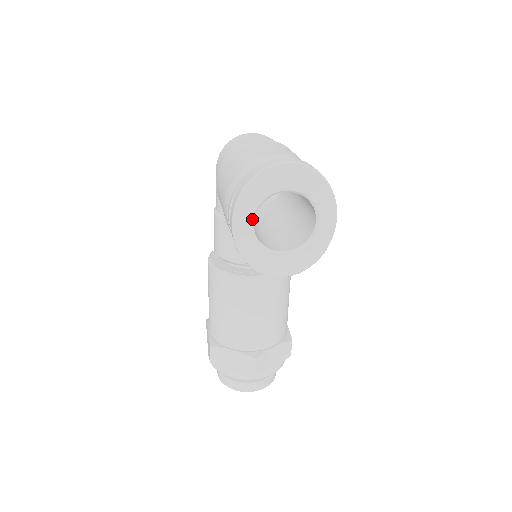
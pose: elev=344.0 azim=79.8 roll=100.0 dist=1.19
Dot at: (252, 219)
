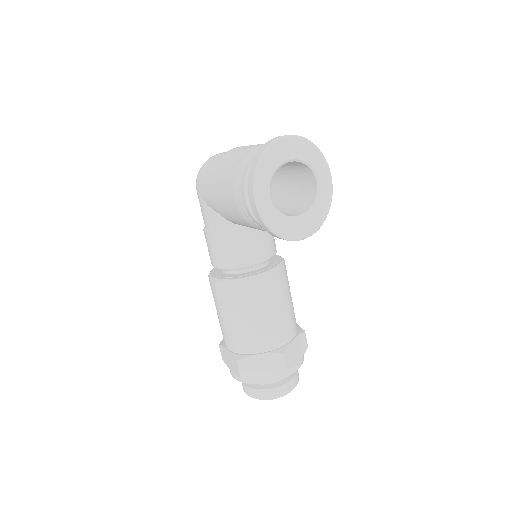
Dot at: (269, 191)
